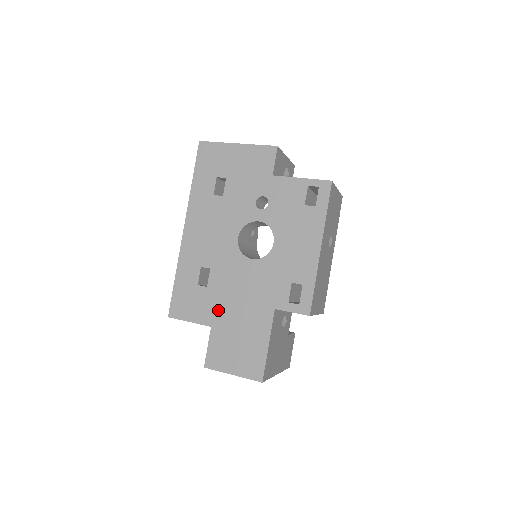
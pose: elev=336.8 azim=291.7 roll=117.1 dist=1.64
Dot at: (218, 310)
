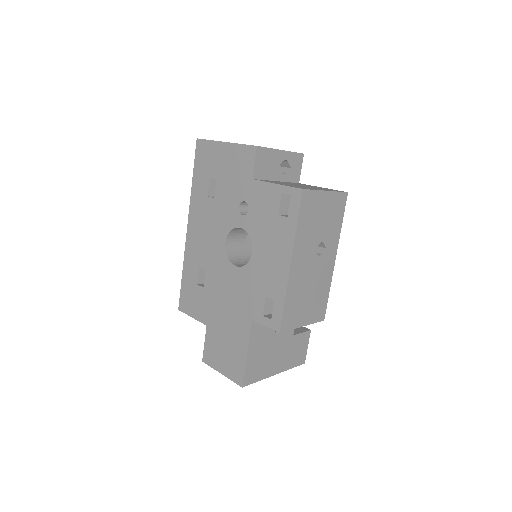
Dot at: (211, 311)
